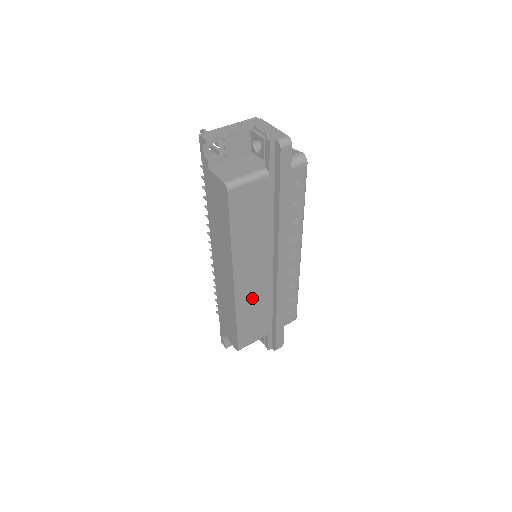
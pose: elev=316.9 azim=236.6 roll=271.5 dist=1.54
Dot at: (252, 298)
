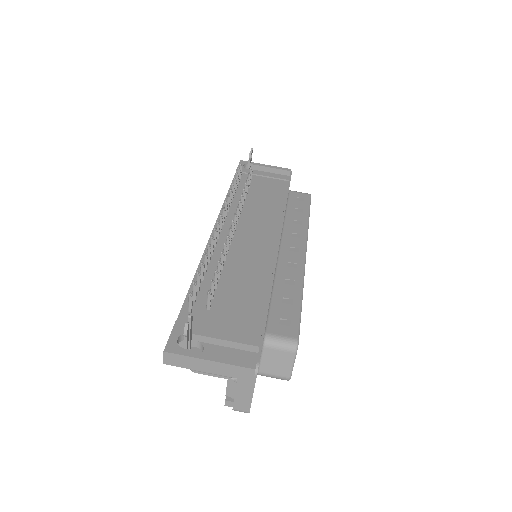
Dot at: occluded
